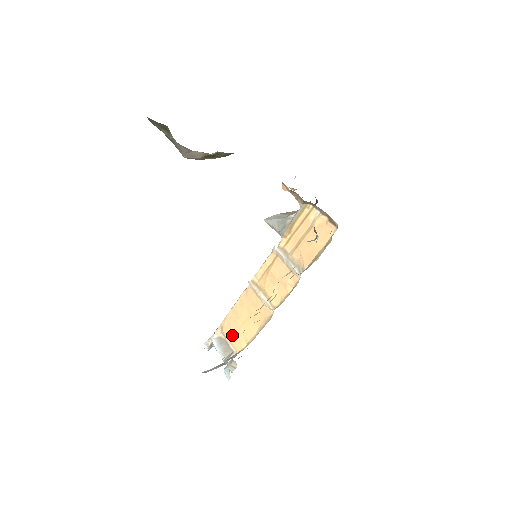
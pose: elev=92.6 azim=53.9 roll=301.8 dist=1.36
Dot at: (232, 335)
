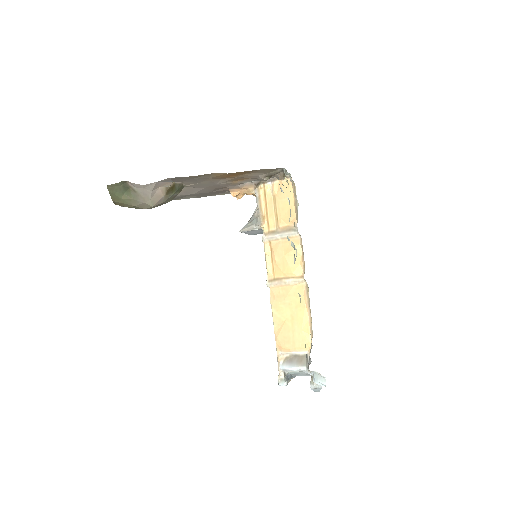
Dot at: (293, 342)
